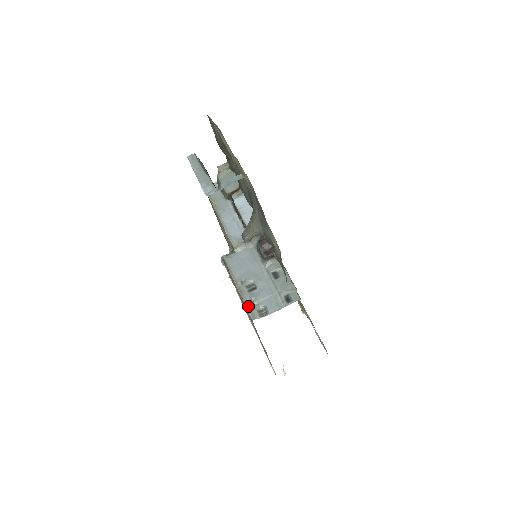
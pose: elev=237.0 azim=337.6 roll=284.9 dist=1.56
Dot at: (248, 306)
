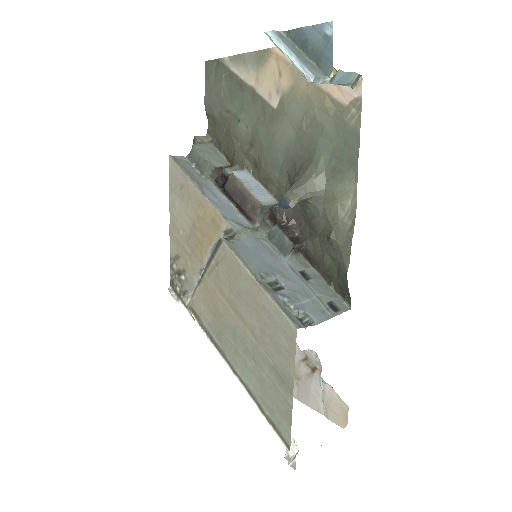
Dot at: (283, 308)
